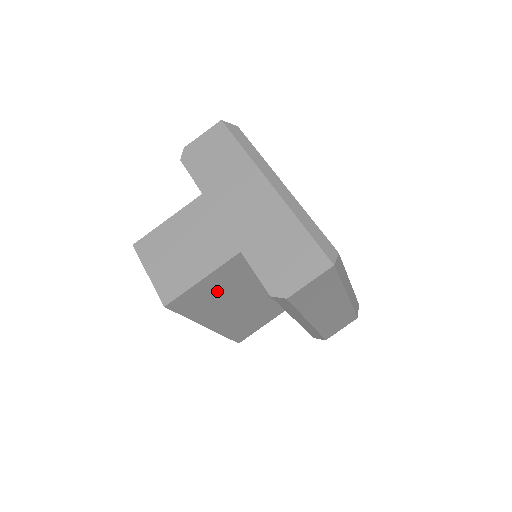
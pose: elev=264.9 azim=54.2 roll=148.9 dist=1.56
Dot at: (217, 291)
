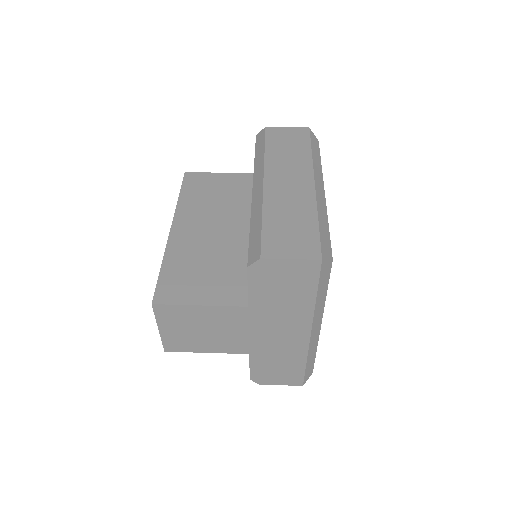
Dot at: (216, 192)
